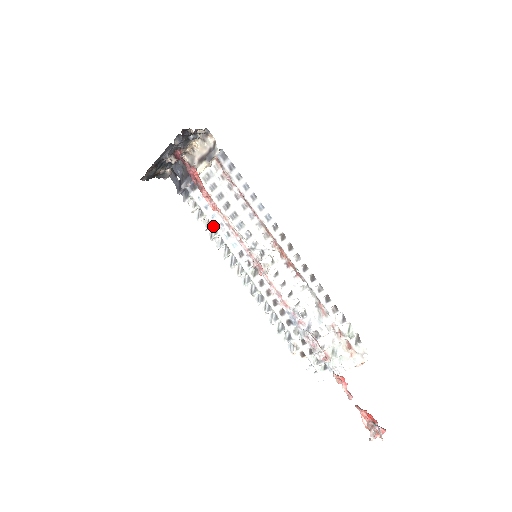
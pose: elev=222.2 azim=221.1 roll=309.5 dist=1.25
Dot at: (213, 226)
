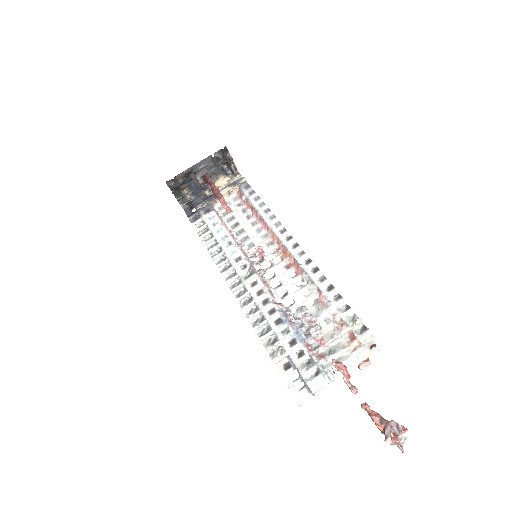
Dot at: (215, 239)
